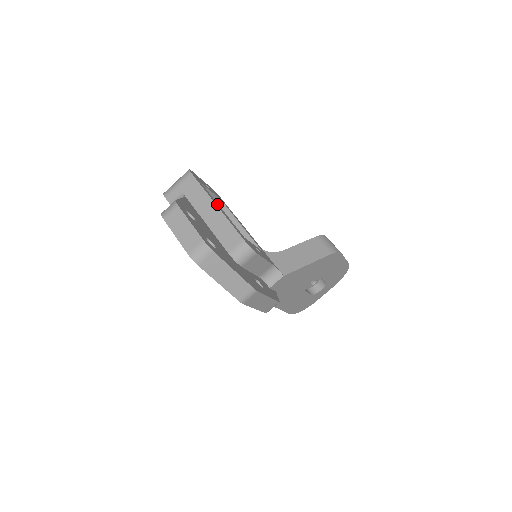
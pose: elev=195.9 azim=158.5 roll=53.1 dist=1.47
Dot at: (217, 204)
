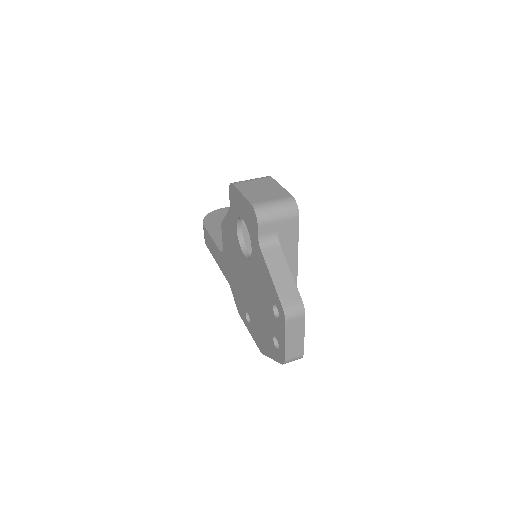
Dot at: occluded
